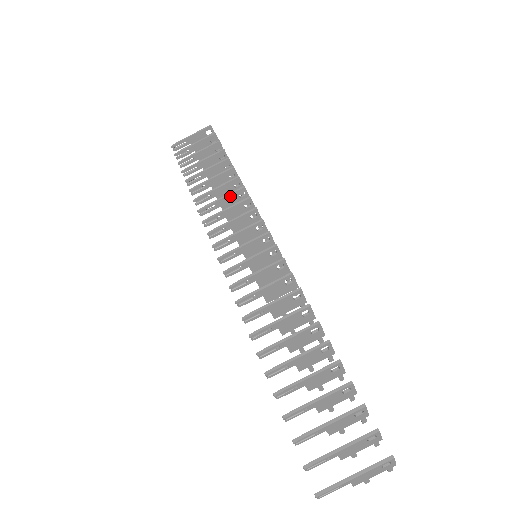
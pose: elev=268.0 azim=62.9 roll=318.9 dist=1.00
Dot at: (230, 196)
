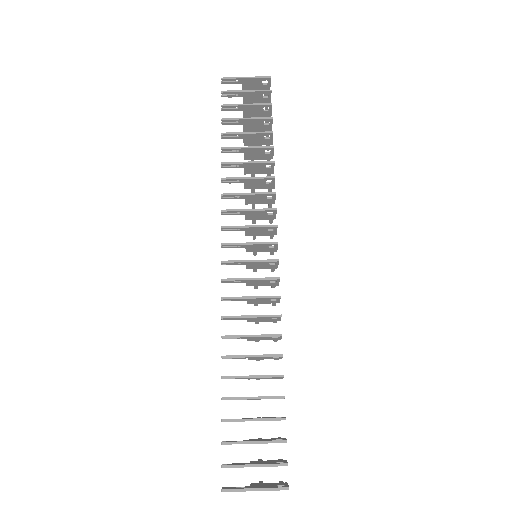
Dot at: (258, 179)
